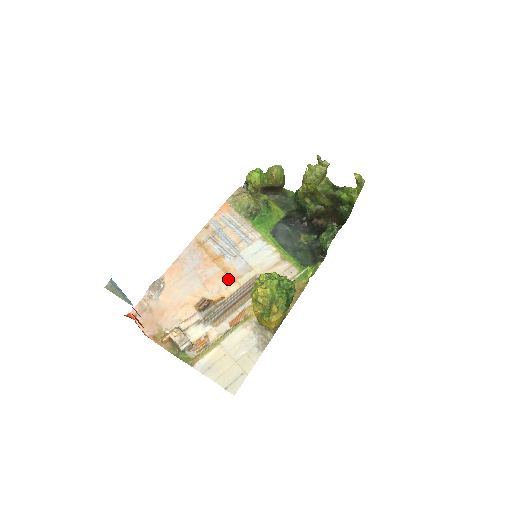
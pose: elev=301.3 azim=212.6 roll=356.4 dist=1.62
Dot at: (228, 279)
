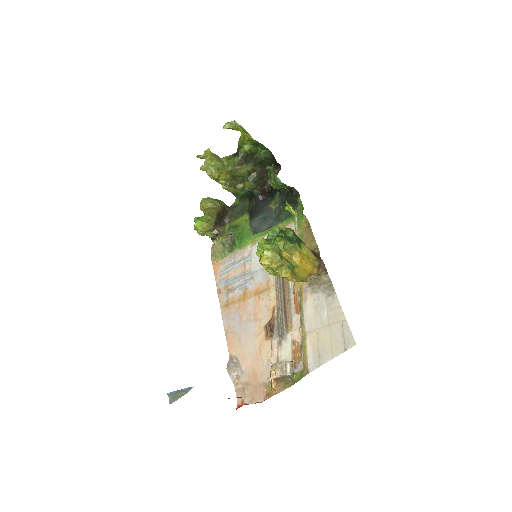
Dot at: (264, 294)
